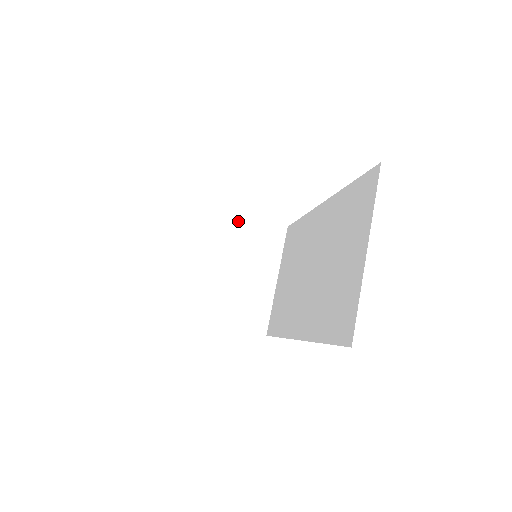
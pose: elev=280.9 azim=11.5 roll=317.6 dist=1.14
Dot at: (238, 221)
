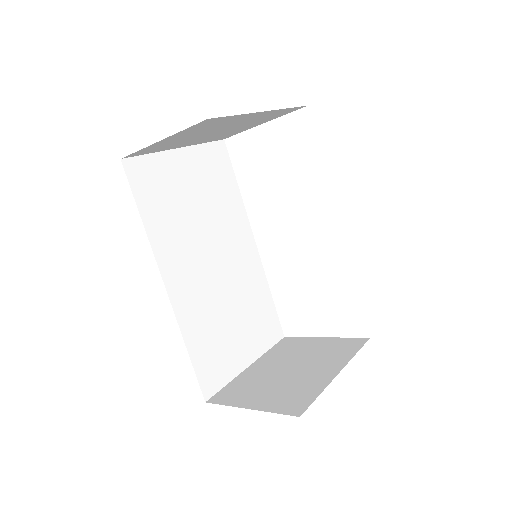
Dot at: (314, 341)
